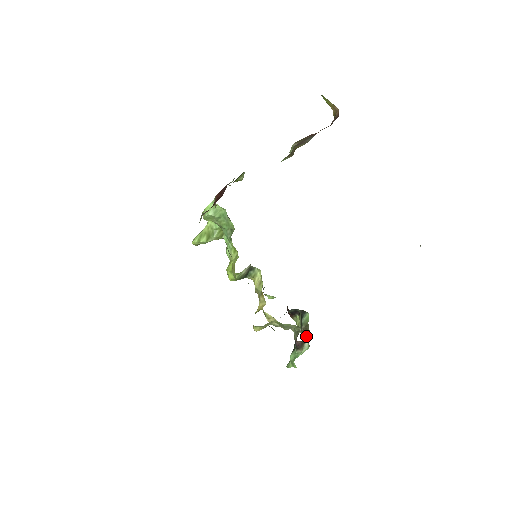
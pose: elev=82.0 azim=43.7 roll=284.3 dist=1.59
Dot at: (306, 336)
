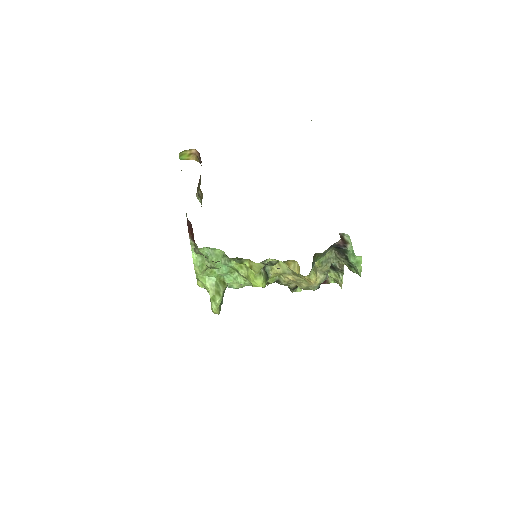
Dot at: occluded
